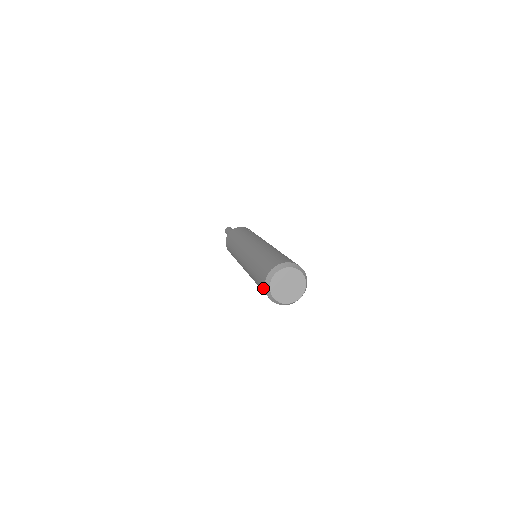
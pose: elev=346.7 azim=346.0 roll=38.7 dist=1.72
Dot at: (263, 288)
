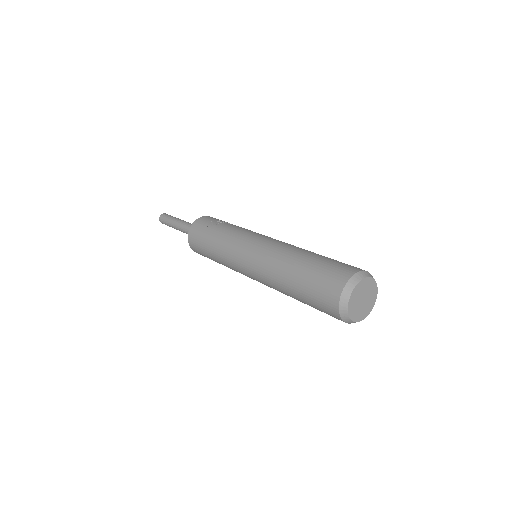
Dot at: occluded
